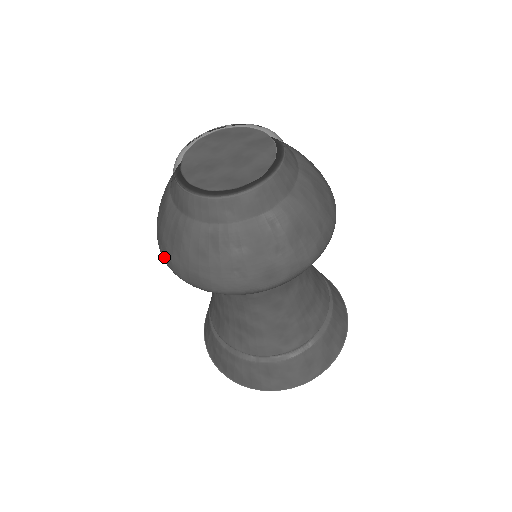
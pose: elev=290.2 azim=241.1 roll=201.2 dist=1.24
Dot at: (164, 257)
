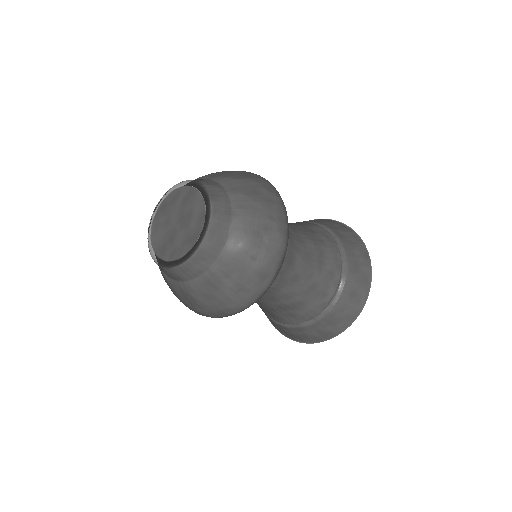
Dot at: occluded
